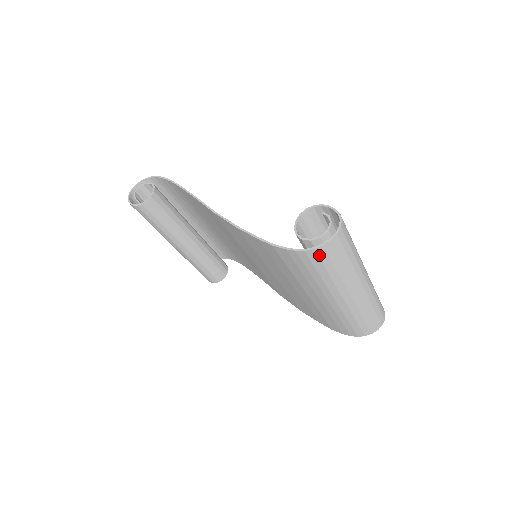
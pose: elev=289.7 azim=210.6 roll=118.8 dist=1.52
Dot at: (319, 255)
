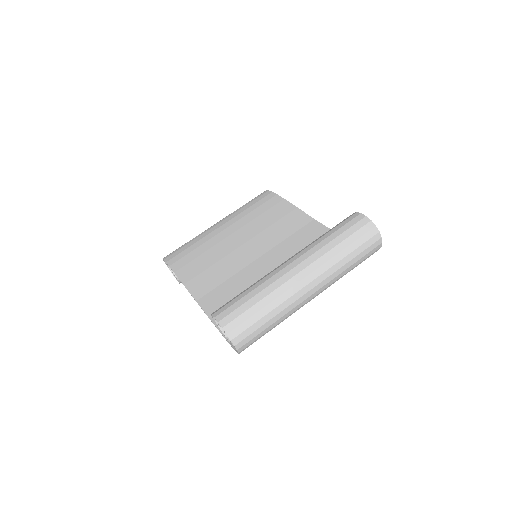
Dot at: (247, 347)
